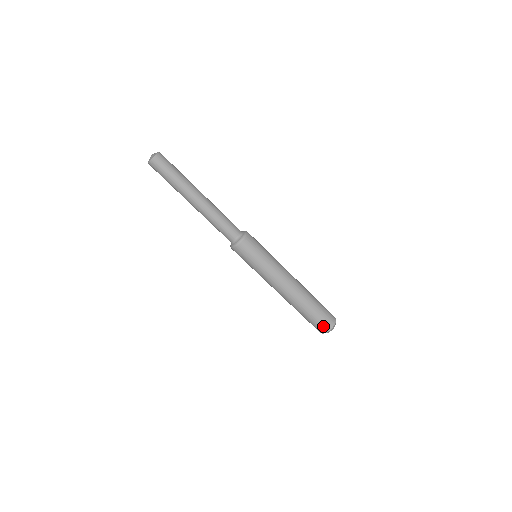
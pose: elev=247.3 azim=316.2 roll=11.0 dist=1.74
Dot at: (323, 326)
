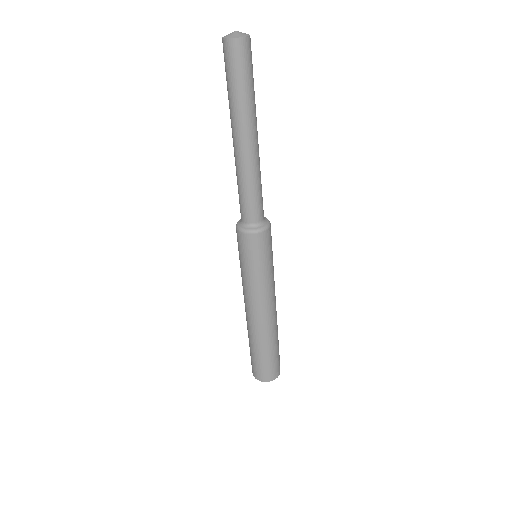
Dot at: (277, 369)
